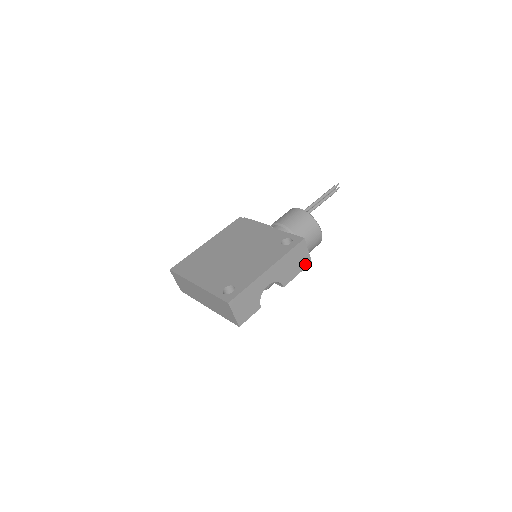
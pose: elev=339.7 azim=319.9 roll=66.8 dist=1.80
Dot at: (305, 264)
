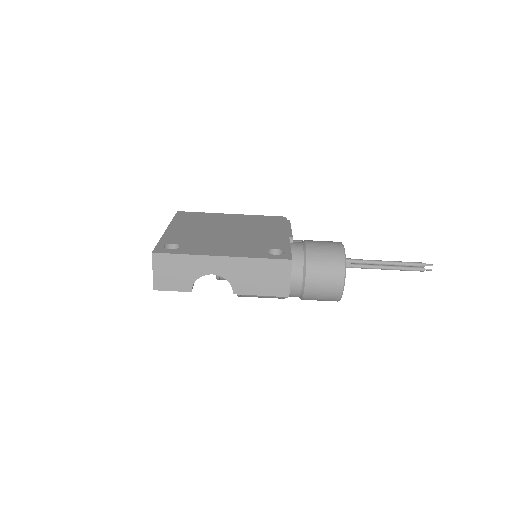
Dot at: (278, 291)
